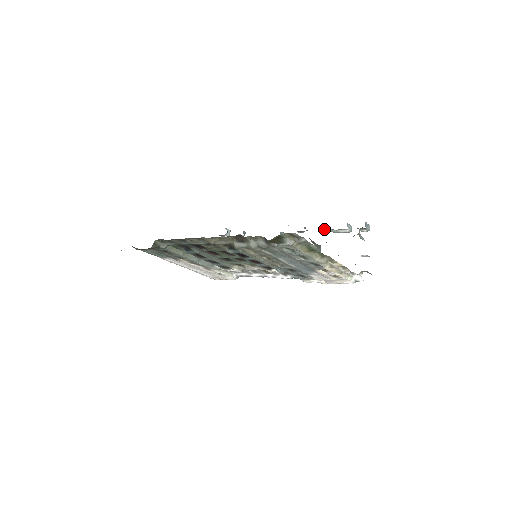
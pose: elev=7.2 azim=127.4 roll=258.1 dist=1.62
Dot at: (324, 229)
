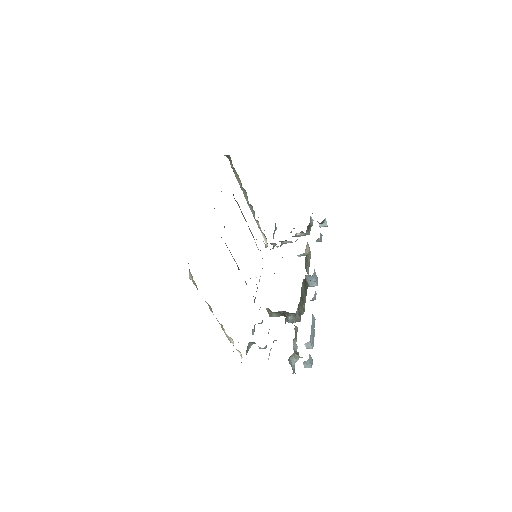
Dot at: occluded
